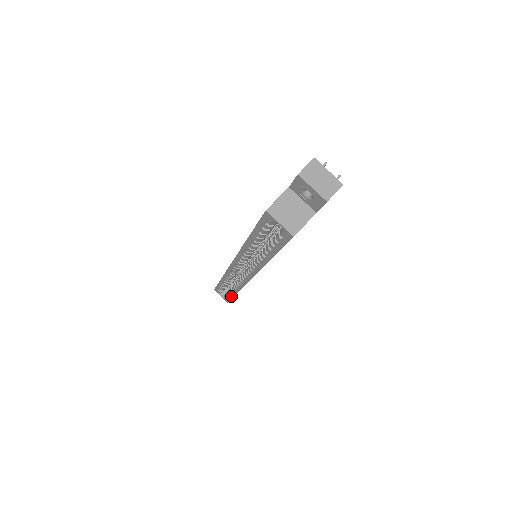
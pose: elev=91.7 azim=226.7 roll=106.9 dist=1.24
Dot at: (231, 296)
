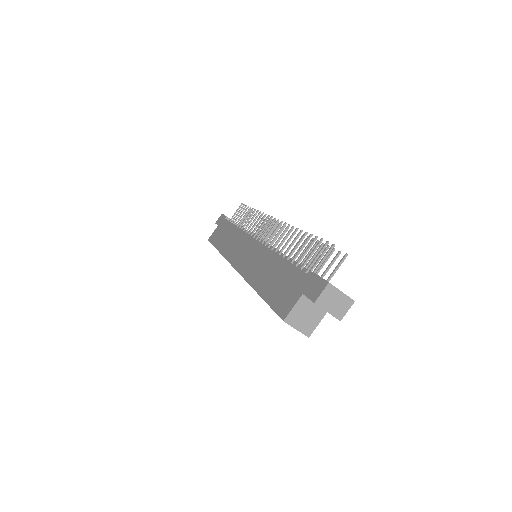
Dot at: occluded
